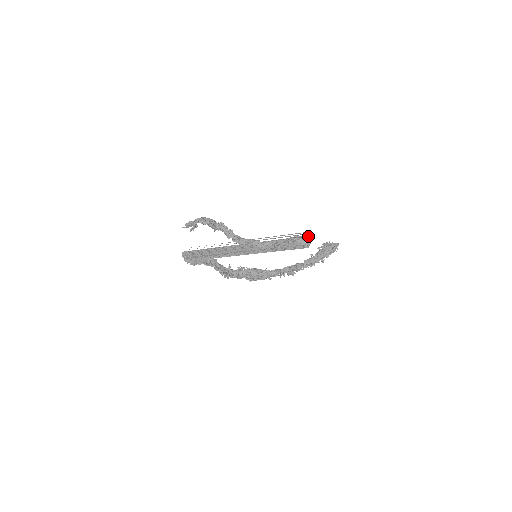
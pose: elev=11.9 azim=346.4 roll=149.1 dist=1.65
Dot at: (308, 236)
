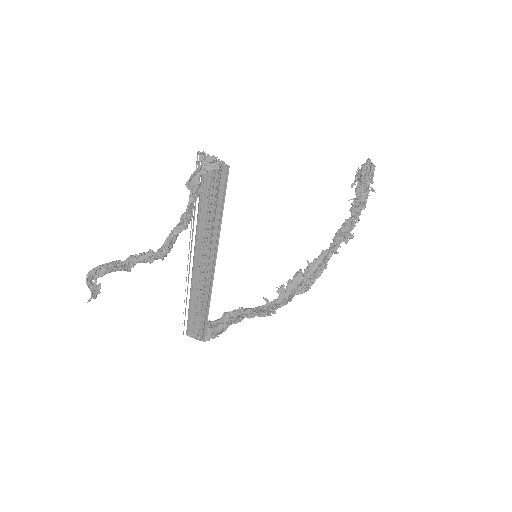
Dot at: (204, 154)
